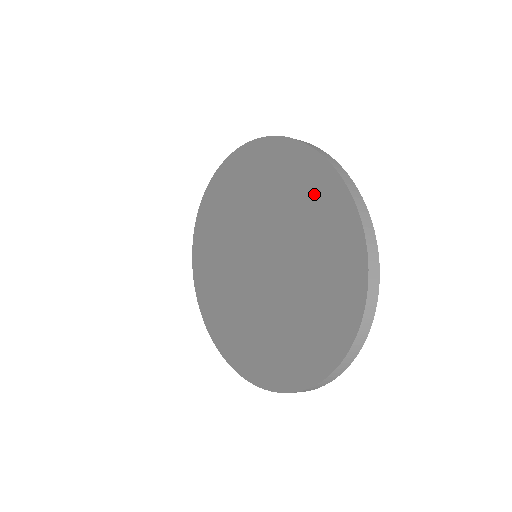
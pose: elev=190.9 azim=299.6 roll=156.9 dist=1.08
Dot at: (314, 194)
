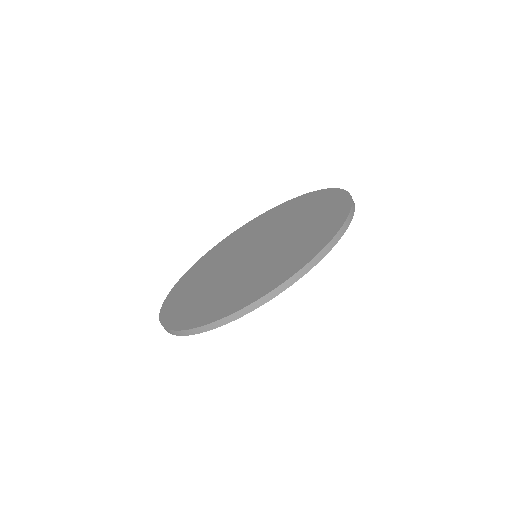
Dot at: (279, 212)
